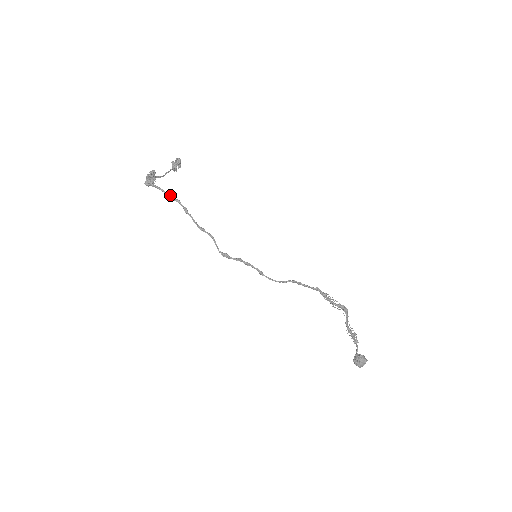
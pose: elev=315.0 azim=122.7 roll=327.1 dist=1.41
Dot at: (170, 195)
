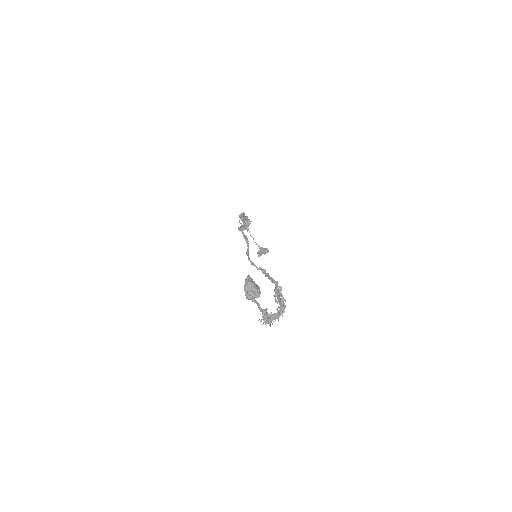
Dot at: occluded
